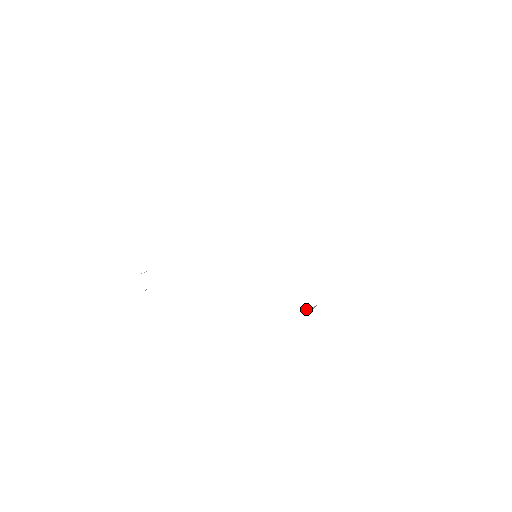
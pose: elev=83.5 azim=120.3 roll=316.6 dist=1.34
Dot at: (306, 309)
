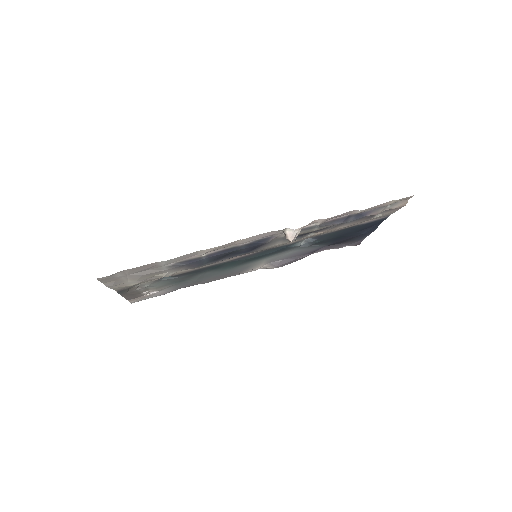
Dot at: (284, 232)
